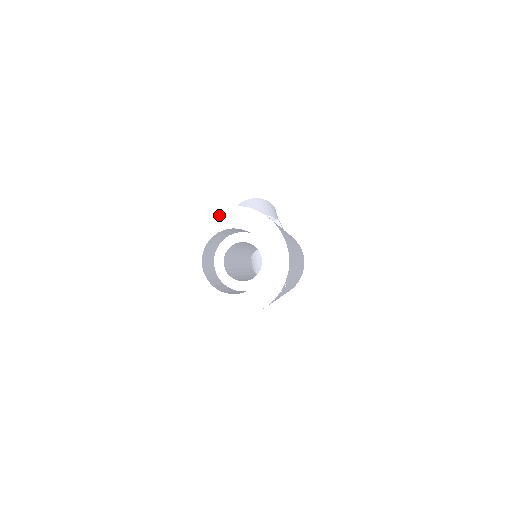
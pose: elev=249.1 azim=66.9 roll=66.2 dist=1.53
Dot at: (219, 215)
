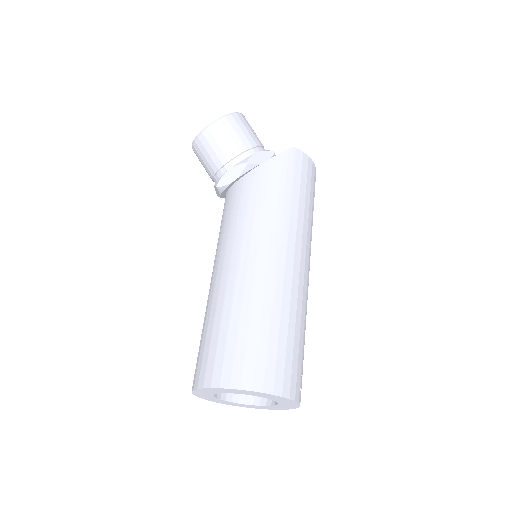
Dot at: (203, 391)
